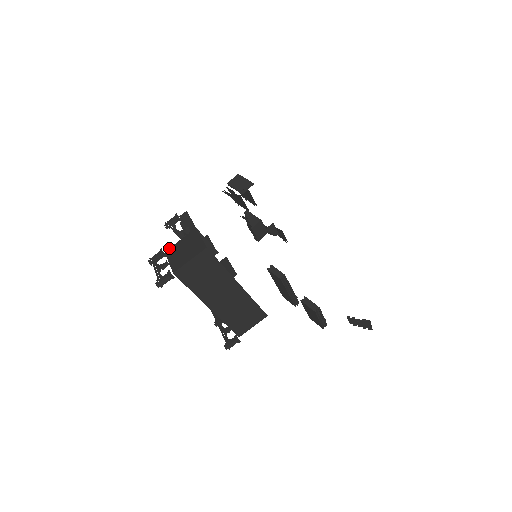
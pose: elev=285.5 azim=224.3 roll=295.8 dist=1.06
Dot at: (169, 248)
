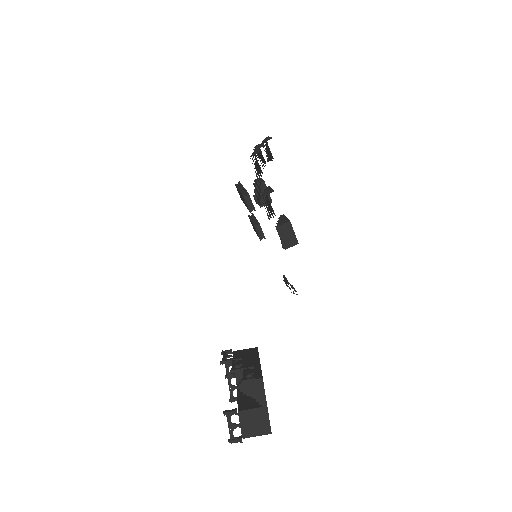
Dot at: (242, 411)
